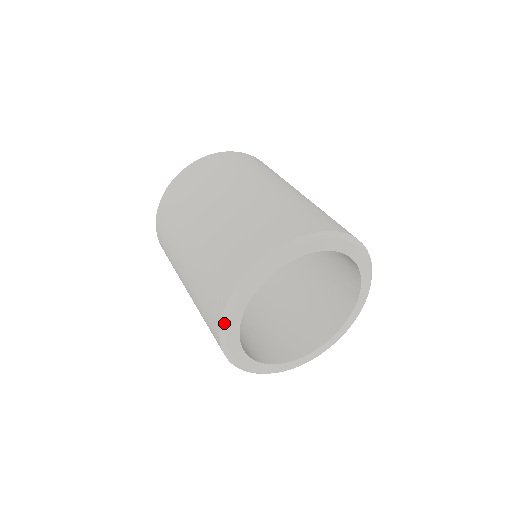
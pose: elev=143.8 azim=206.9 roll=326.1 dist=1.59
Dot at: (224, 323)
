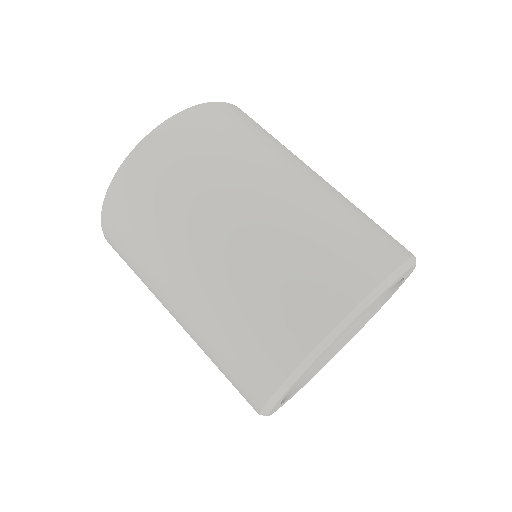
Dot at: (315, 354)
